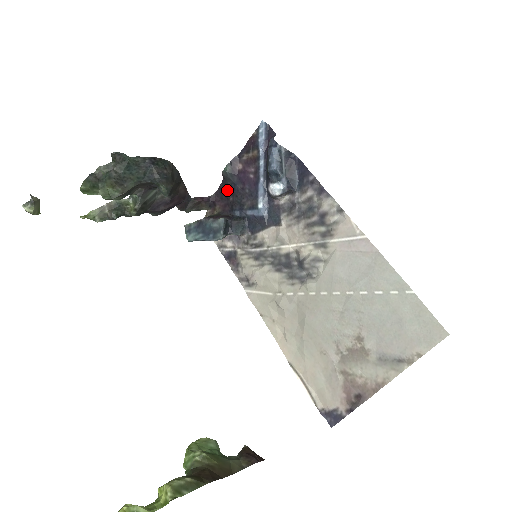
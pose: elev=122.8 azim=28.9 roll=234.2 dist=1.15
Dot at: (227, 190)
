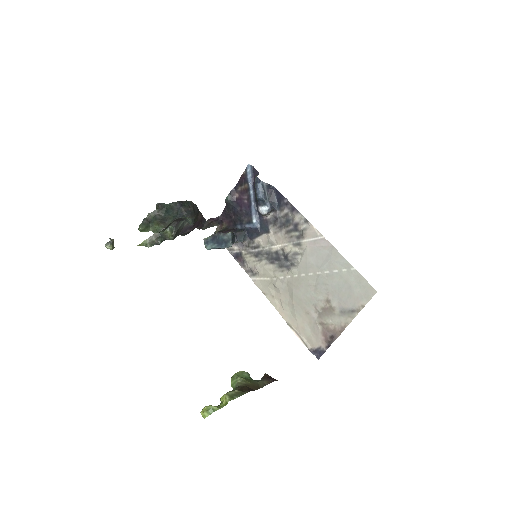
Dot at: (230, 211)
